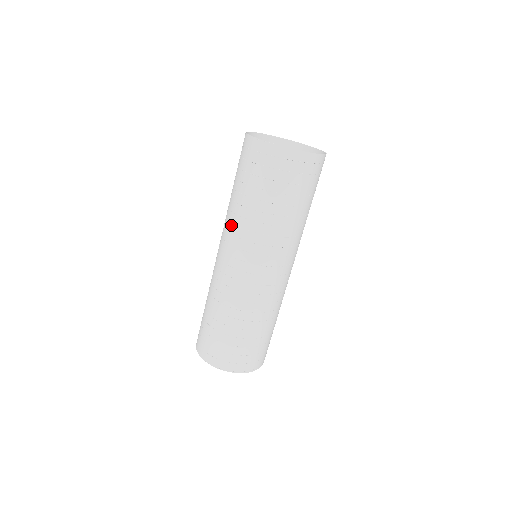
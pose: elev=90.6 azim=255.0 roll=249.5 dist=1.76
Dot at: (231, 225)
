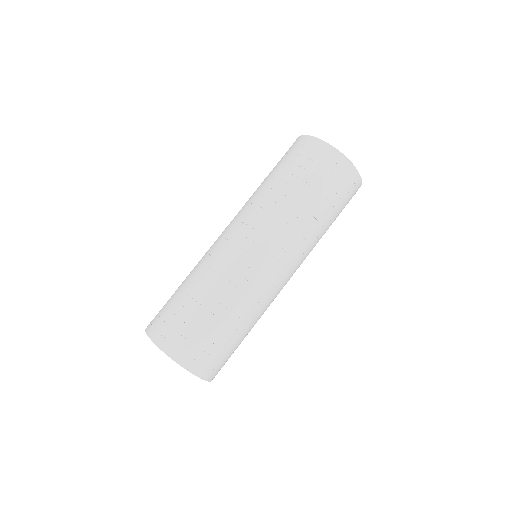
Dot at: (269, 214)
